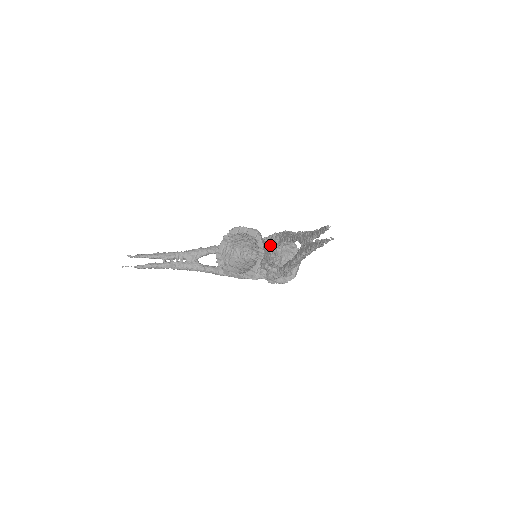
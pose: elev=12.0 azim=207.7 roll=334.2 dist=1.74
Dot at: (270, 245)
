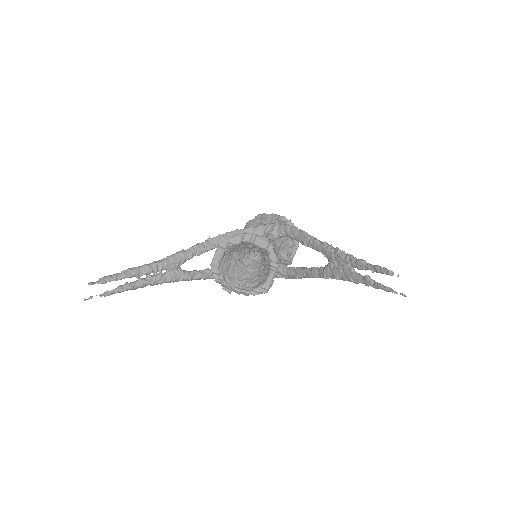
Dot at: (272, 240)
